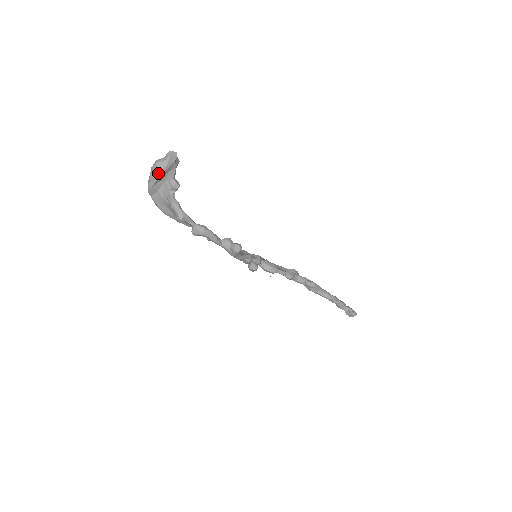
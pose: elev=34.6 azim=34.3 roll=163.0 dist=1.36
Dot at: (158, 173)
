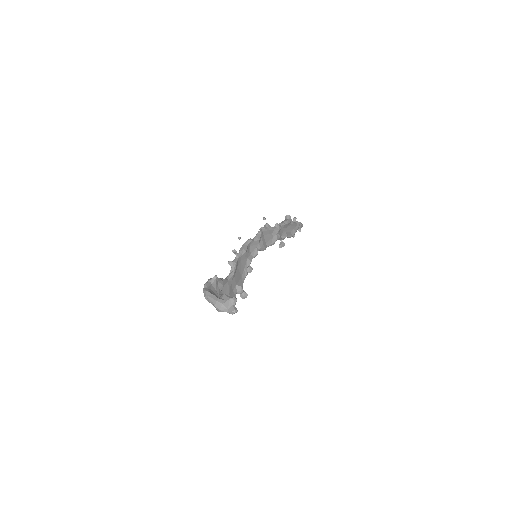
Dot at: (217, 309)
